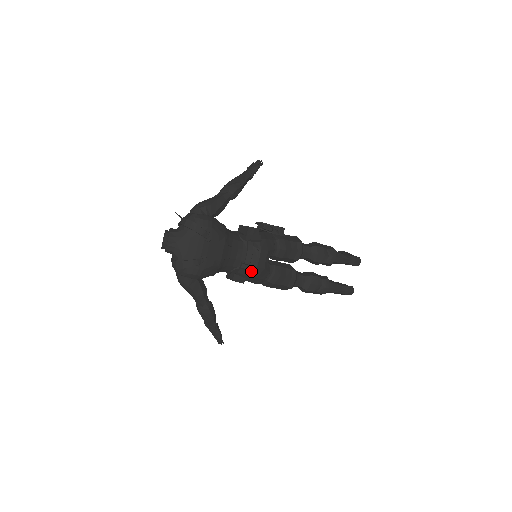
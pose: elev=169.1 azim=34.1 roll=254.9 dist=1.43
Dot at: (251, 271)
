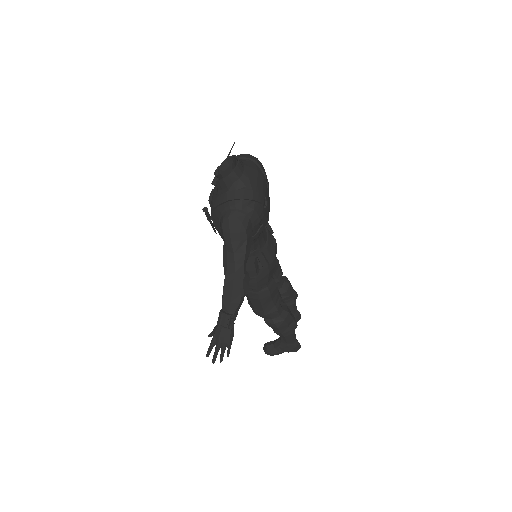
Dot at: (271, 259)
